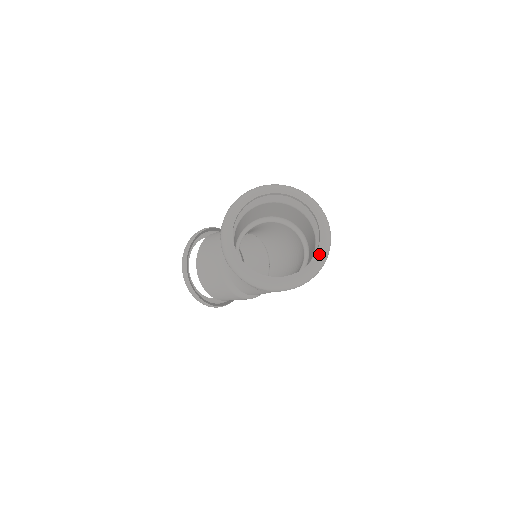
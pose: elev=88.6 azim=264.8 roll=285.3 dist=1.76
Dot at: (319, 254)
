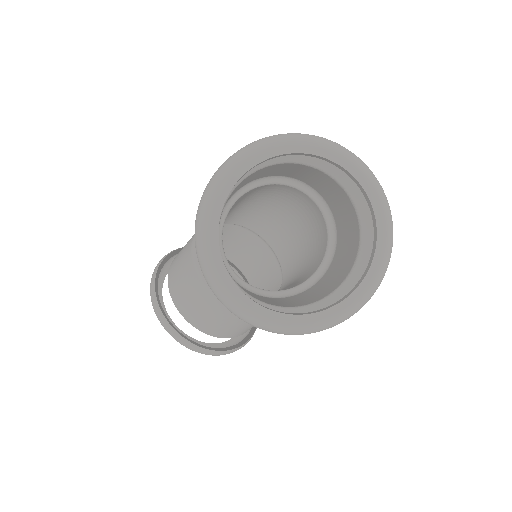
Dot at: (373, 194)
